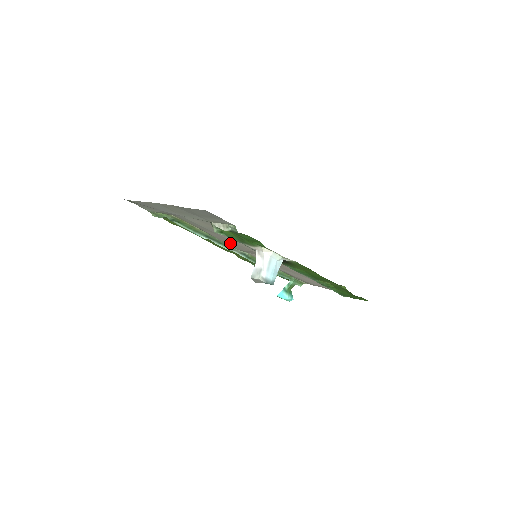
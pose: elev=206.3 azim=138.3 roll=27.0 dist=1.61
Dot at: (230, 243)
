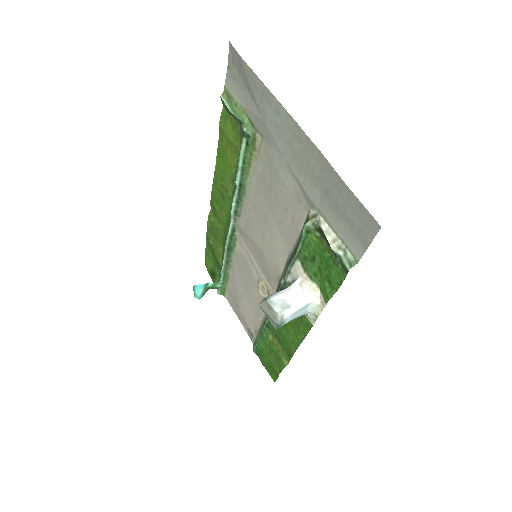
Dot at: (252, 218)
